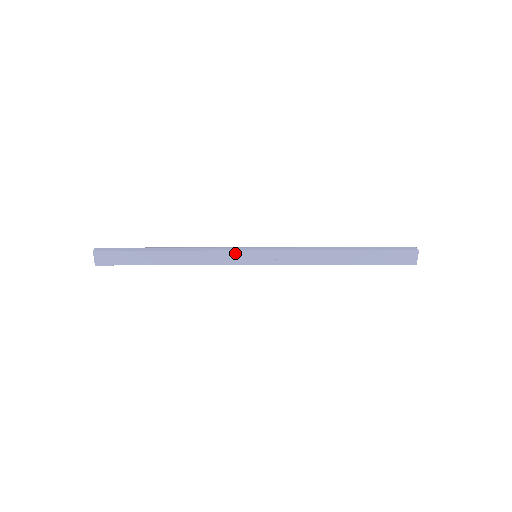
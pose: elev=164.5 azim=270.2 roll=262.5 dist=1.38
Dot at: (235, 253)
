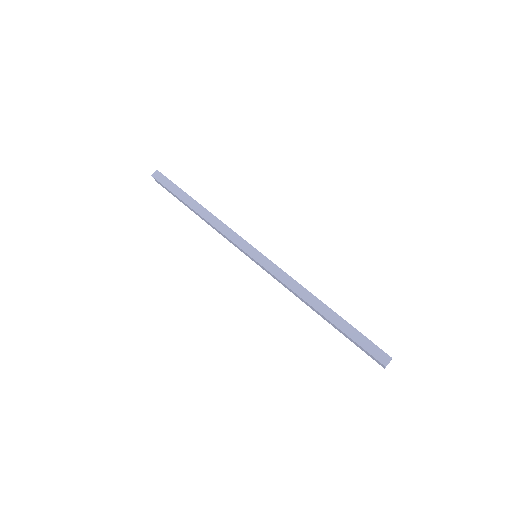
Dot at: (237, 246)
